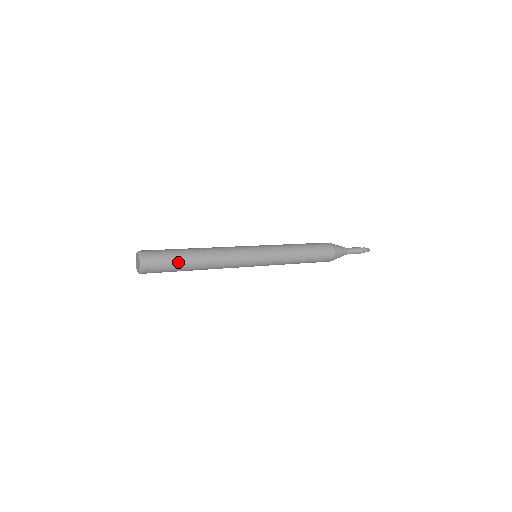
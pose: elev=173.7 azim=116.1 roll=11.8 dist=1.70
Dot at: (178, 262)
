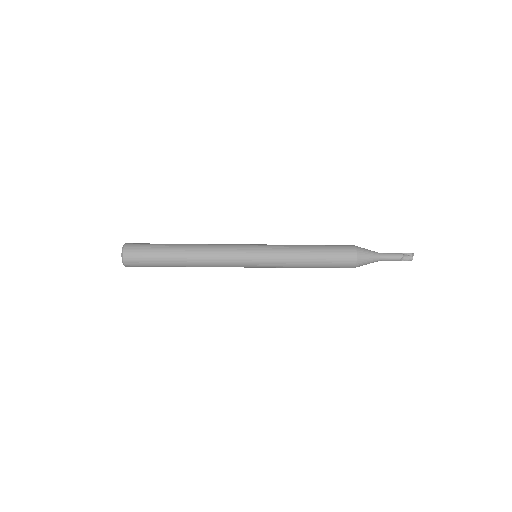
Dot at: (161, 246)
